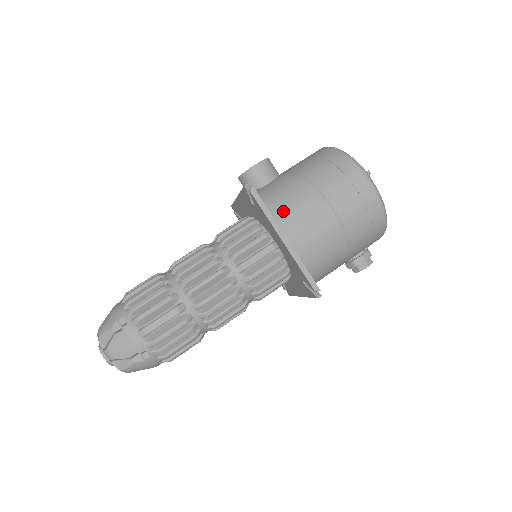
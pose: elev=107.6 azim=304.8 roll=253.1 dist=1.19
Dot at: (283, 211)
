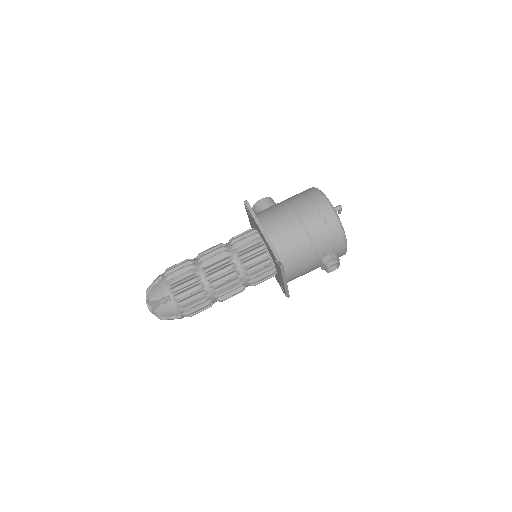
Dot at: (266, 216)
